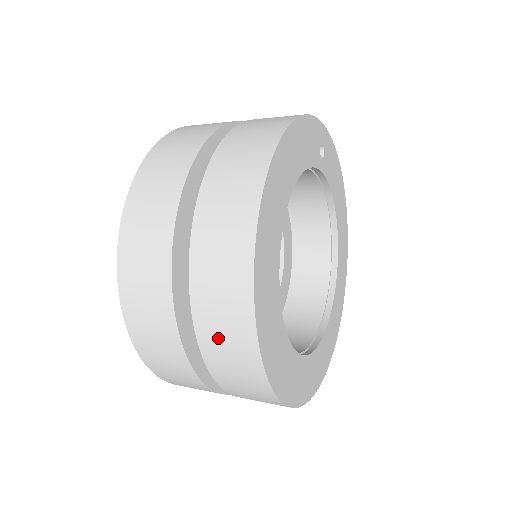
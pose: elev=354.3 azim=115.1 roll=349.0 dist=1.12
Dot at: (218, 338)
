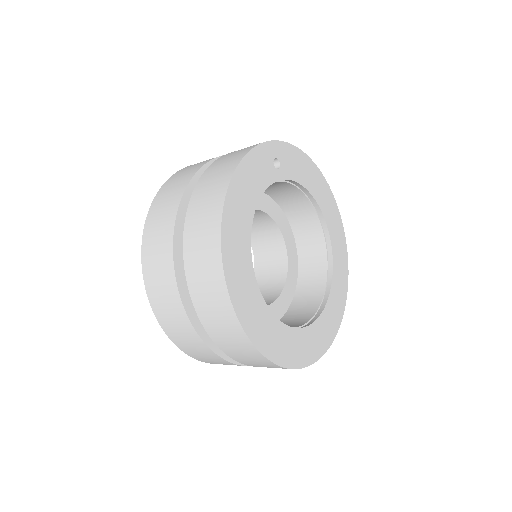
Dot at: (231, 347)
